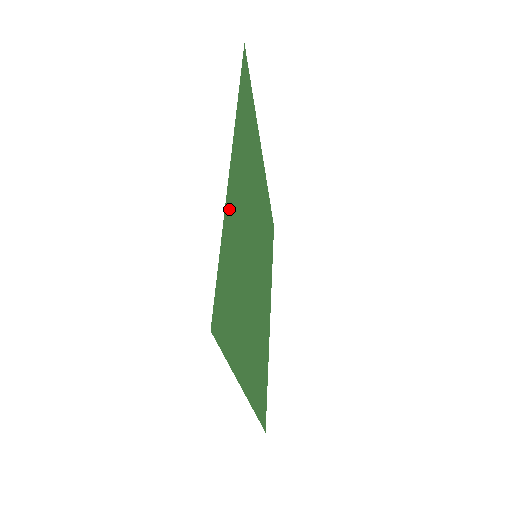
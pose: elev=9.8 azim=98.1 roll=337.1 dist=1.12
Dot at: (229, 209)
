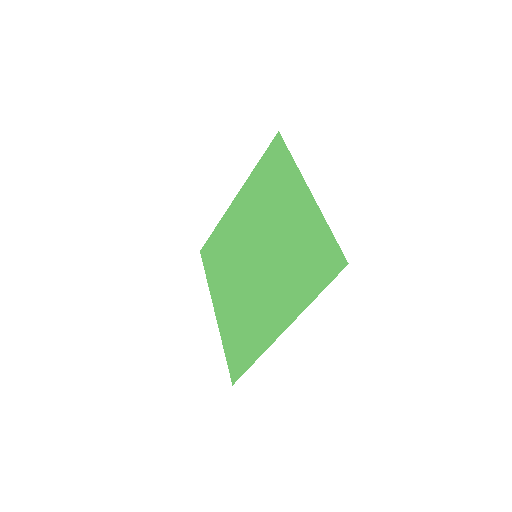
Dot at: (313, 215)
